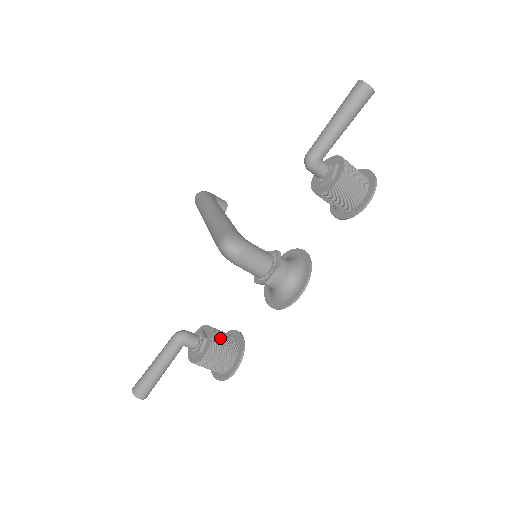
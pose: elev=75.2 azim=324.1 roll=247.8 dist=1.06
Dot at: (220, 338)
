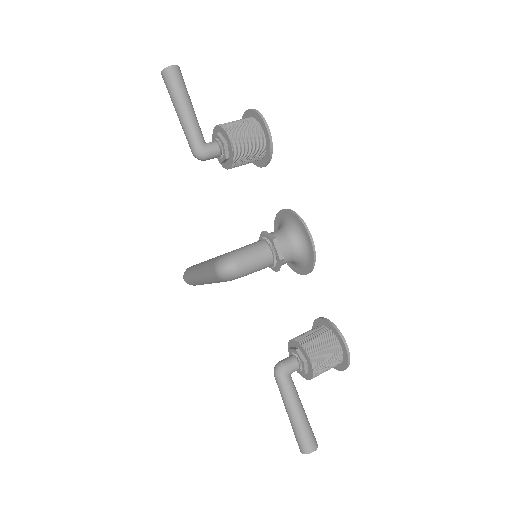
Dot at: (306, 337)
